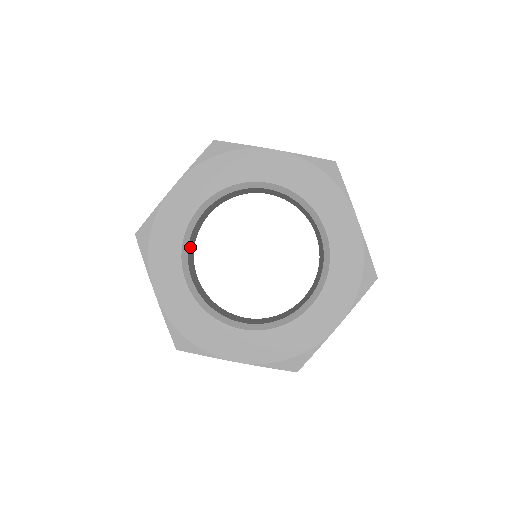
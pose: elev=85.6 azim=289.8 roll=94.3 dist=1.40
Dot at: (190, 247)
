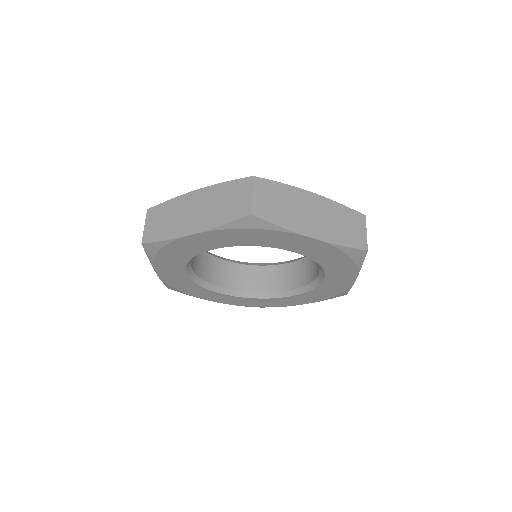
Dot at: (205, 261)
